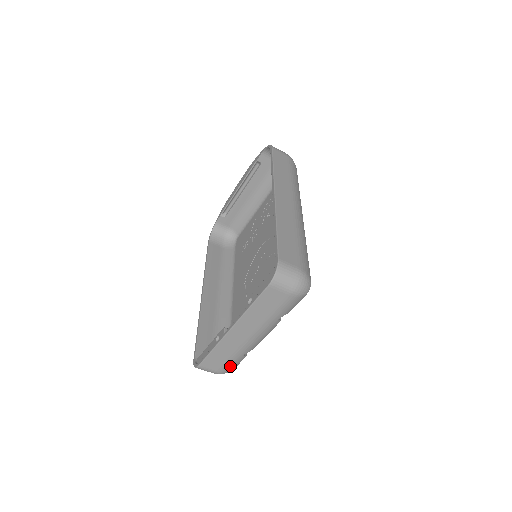
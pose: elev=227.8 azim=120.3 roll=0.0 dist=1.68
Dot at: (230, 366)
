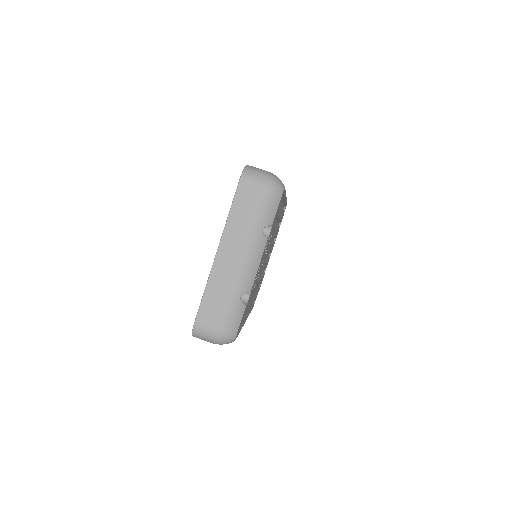
Dot at: (229, 319)
